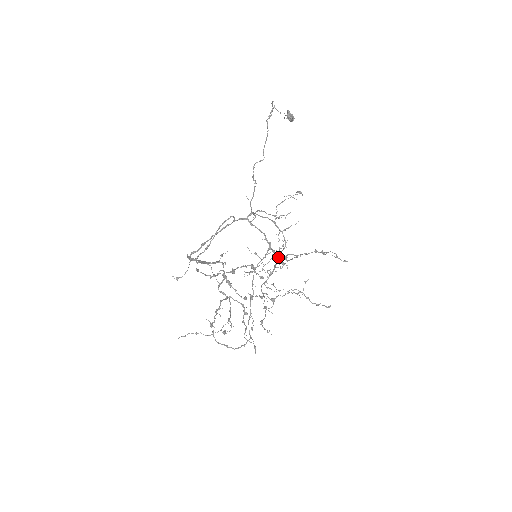
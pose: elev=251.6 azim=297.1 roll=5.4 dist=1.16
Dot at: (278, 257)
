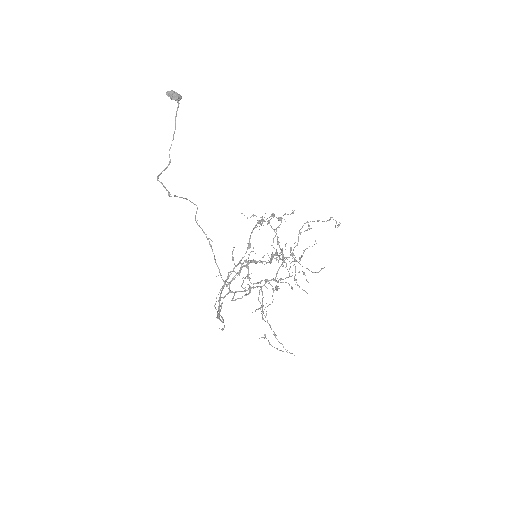
Dot at: occluded
